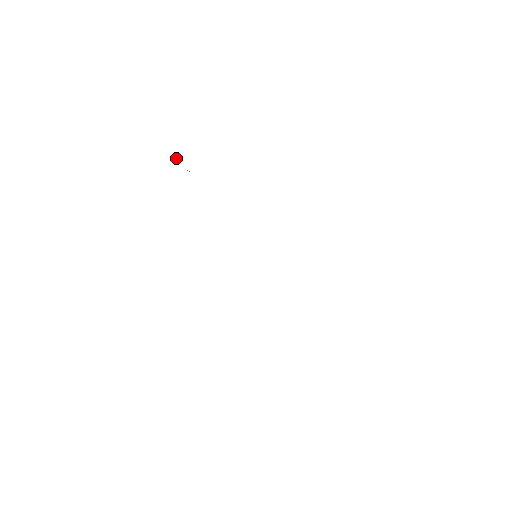
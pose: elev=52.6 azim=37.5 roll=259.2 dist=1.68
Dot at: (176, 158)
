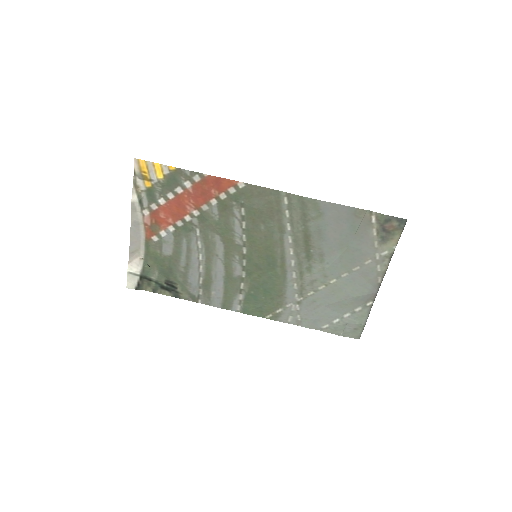
Dot at: occluded
